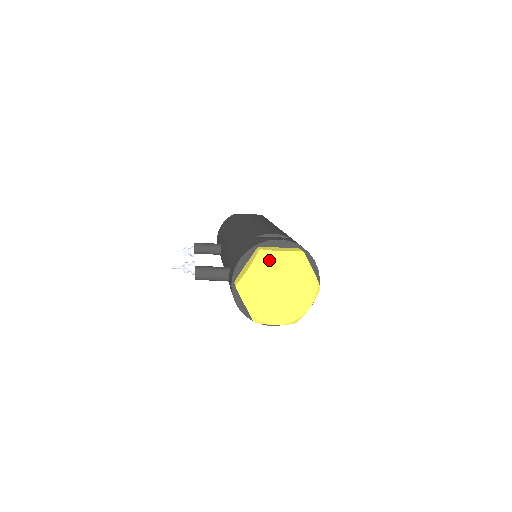
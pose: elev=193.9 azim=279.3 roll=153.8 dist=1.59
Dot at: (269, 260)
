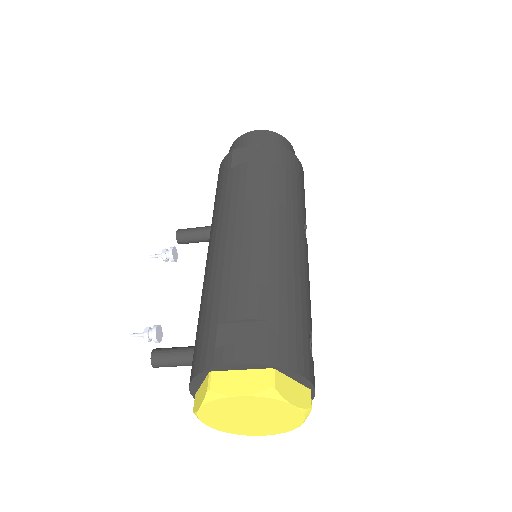
Dot at: (223, 402)
